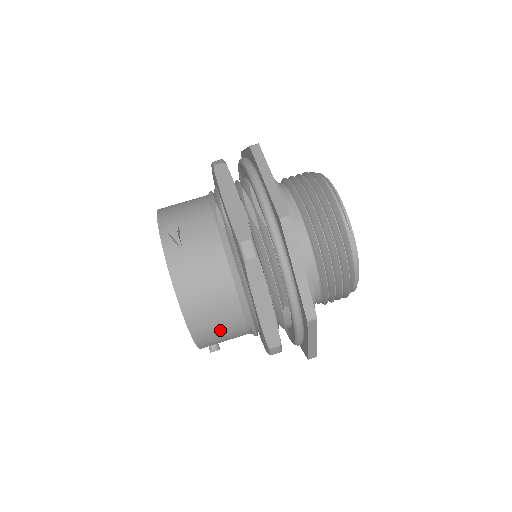
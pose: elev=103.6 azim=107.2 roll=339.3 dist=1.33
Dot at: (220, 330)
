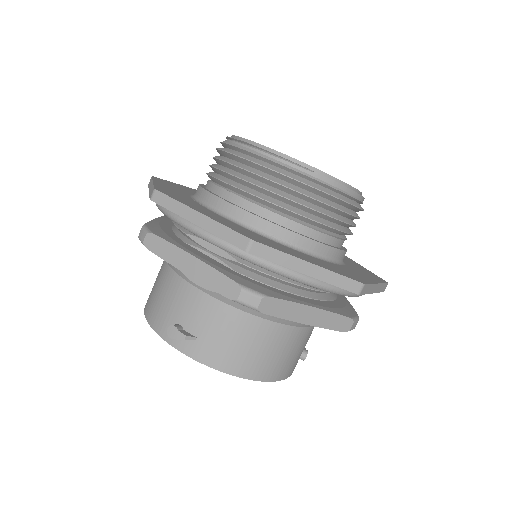
Dot at: (294, 353)
